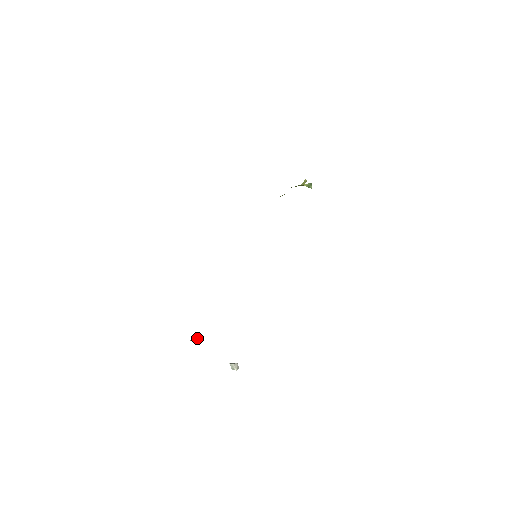
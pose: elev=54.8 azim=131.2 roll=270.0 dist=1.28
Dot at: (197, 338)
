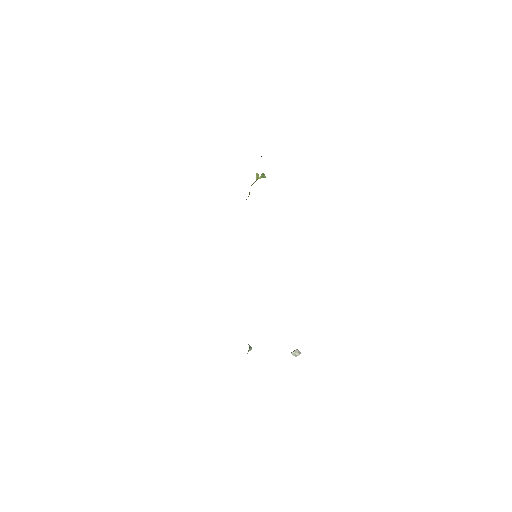
Dot at: (251, 349)
